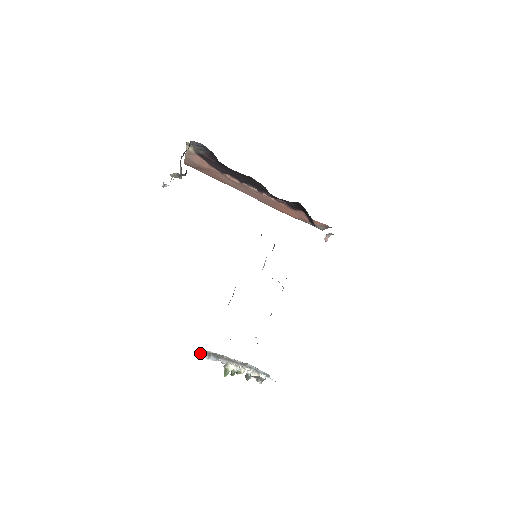
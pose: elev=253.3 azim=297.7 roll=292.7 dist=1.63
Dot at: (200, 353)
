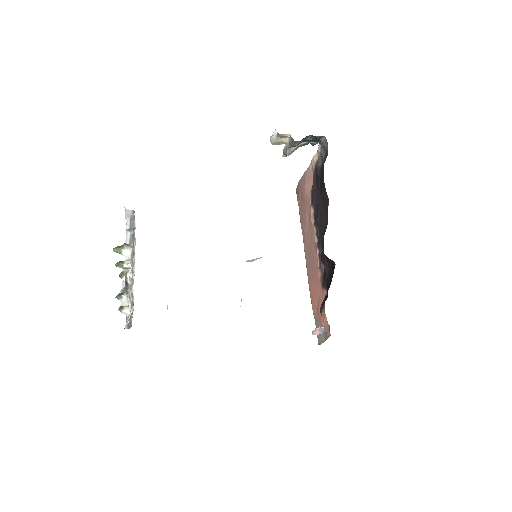
Dot at: (130, 212)
